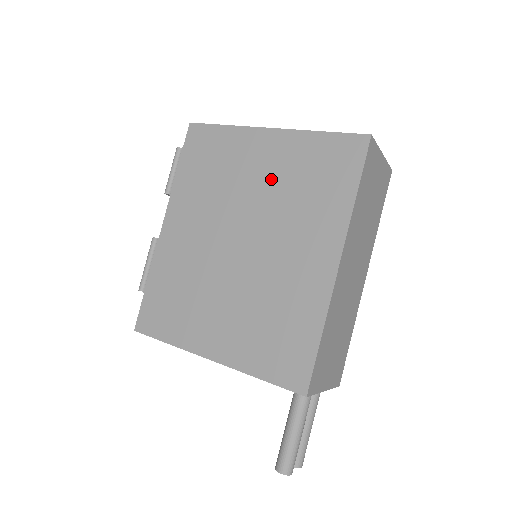
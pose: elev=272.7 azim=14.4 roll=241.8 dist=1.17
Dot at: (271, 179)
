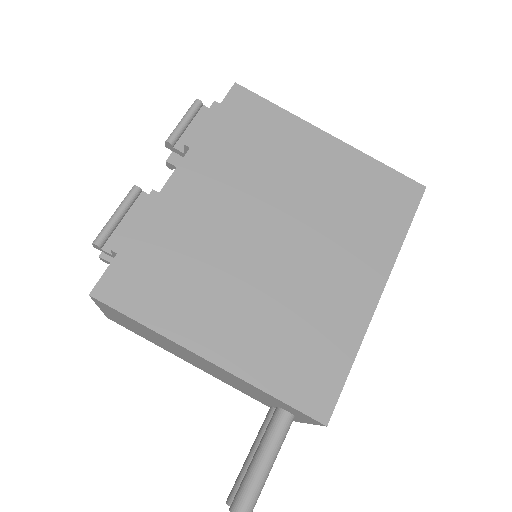
Dot at: (323, 184)
